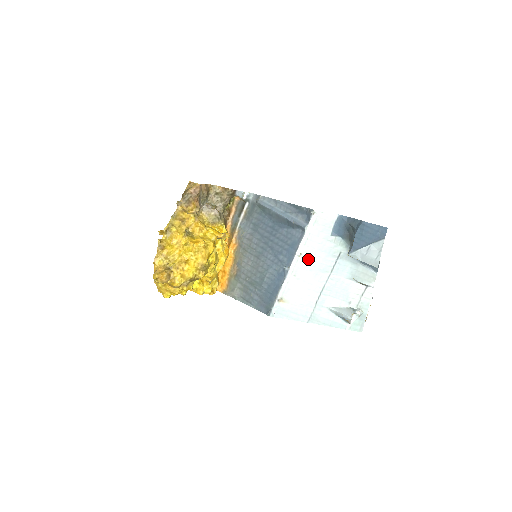
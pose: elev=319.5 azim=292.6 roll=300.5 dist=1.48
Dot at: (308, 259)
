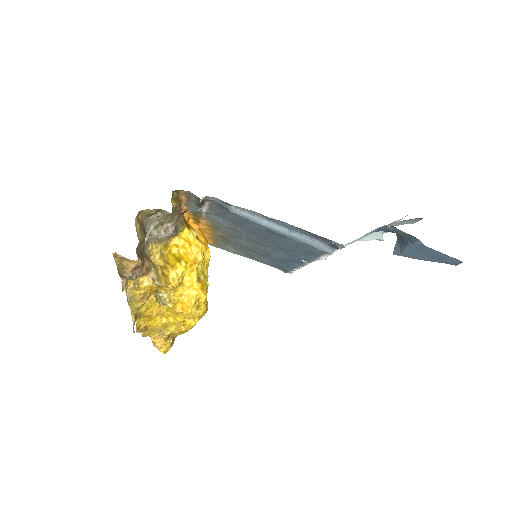
Dot at: (333, 252)
